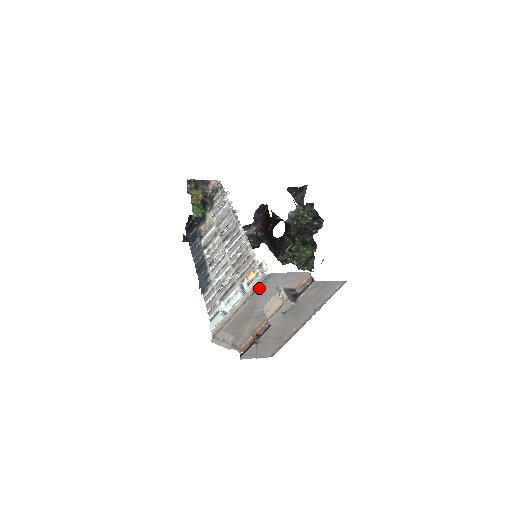
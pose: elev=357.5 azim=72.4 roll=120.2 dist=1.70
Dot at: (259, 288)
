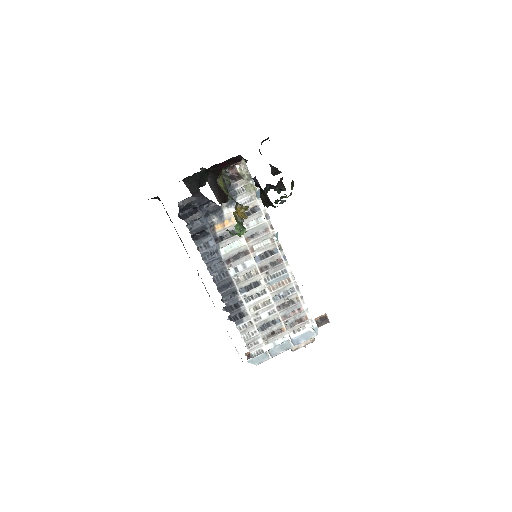
Dot at: occluded
